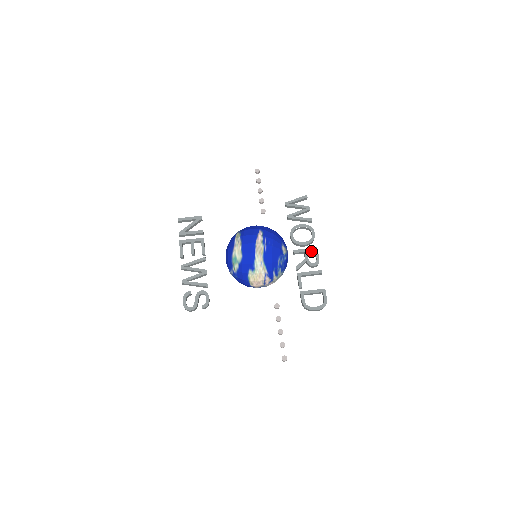
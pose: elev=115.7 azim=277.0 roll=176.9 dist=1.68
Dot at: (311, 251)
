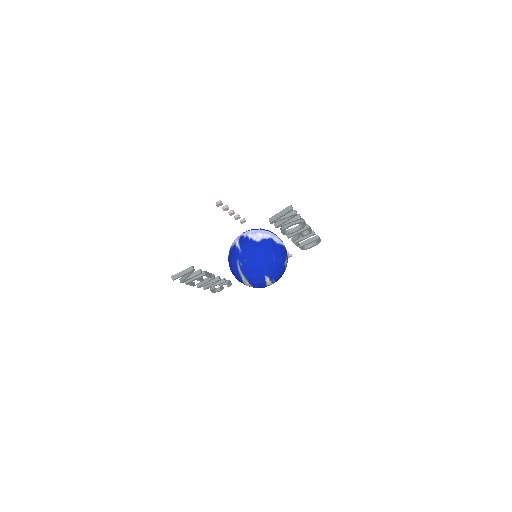
Dot at: (304, 230)
